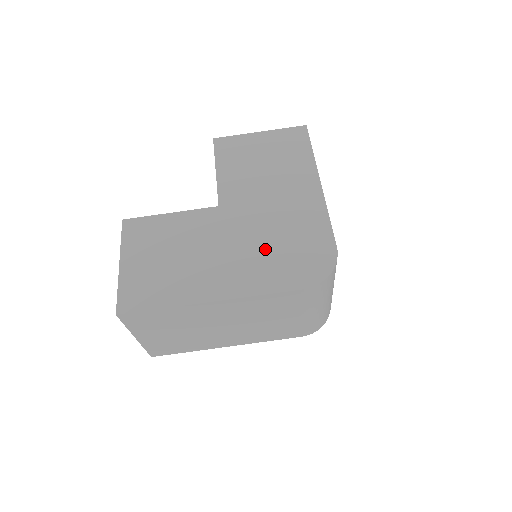
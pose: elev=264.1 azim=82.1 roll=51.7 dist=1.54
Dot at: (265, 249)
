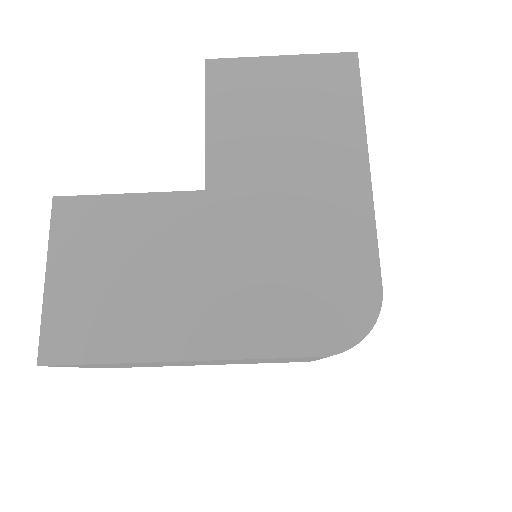
Dot at: (271, 278)
